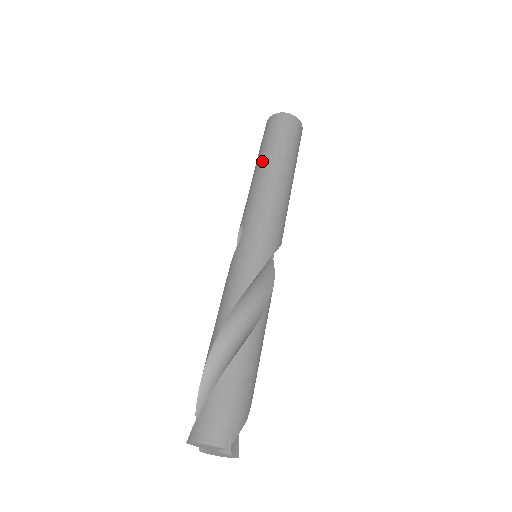
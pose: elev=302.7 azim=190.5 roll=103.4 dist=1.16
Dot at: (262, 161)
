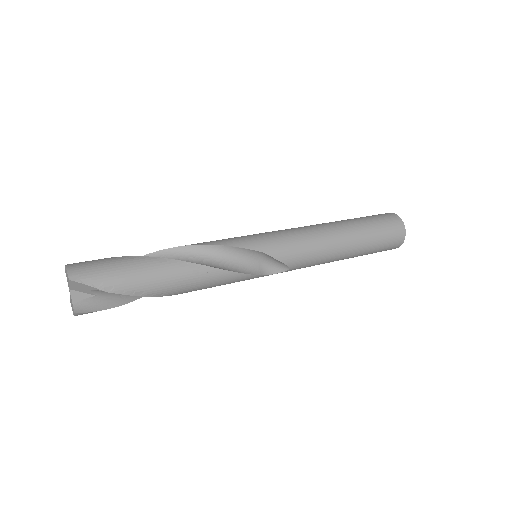
Dot at: occluded
